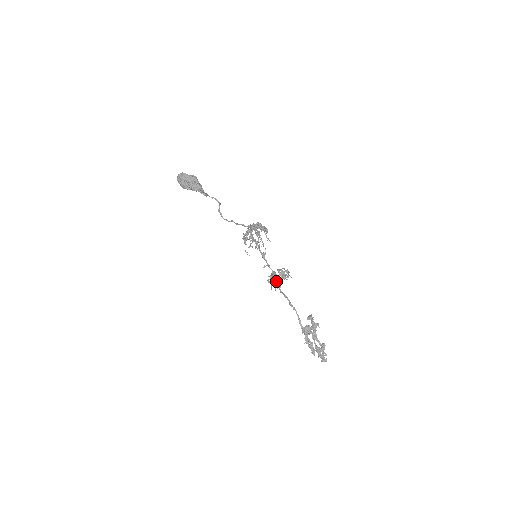
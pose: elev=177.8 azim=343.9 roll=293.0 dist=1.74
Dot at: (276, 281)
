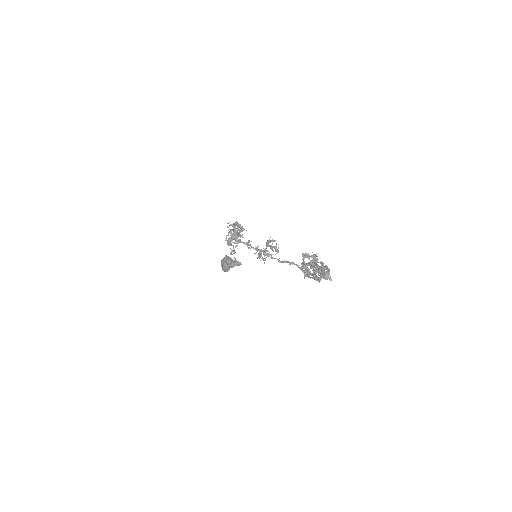
Dot at: (274, 258)
